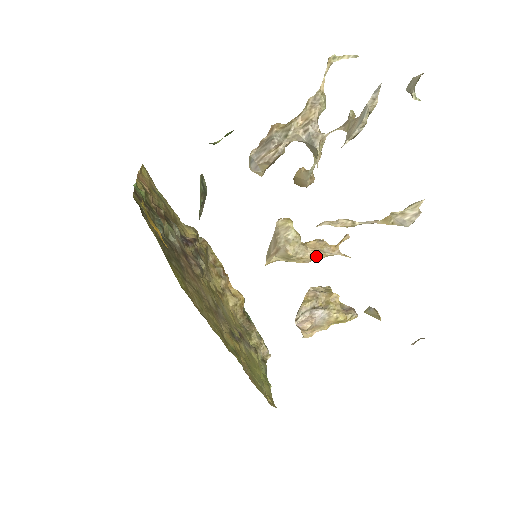
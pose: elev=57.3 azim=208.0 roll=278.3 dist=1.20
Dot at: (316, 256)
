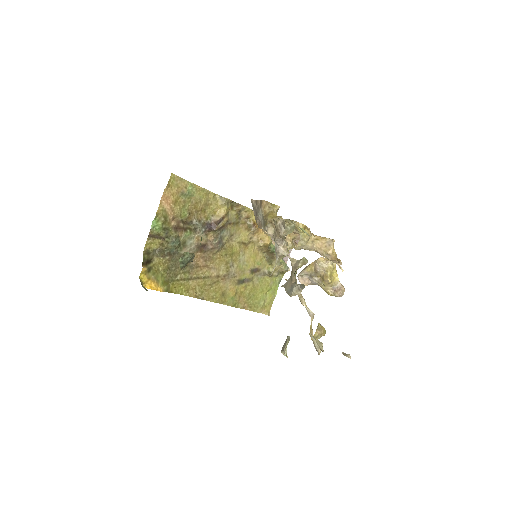
Dot at: (319, 253)
